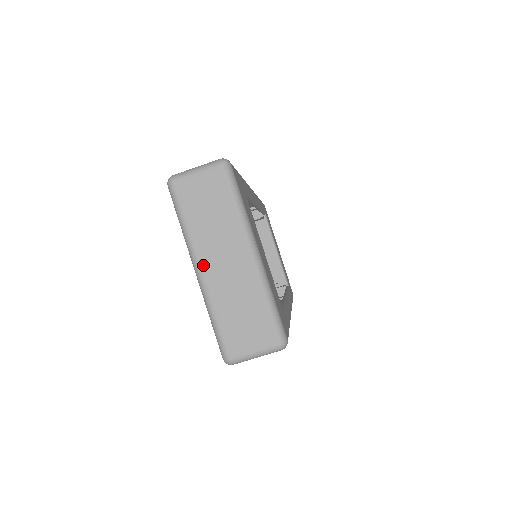
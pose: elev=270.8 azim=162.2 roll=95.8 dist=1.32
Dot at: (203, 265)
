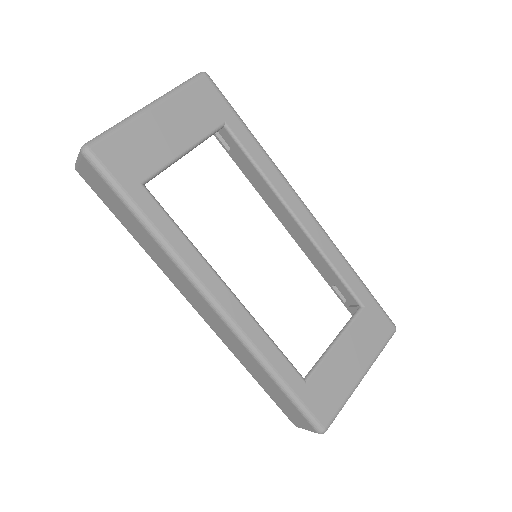
Dot at: occluded
